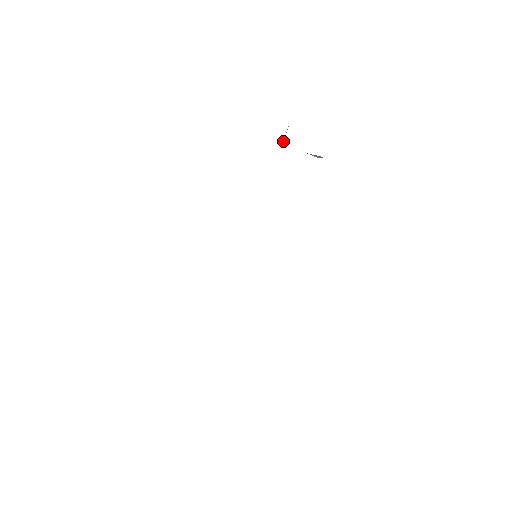
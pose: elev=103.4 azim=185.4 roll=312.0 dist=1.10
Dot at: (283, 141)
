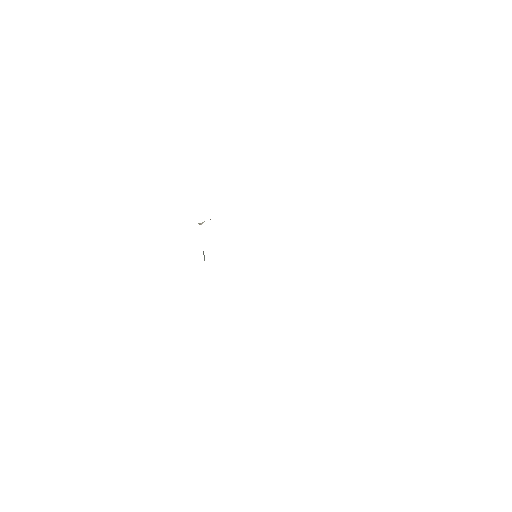
Dot at: occluded
